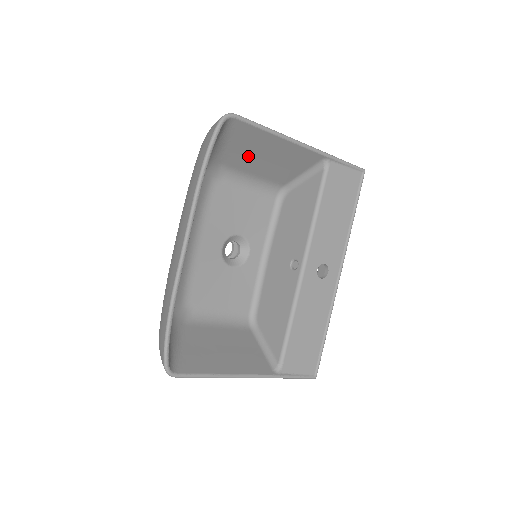
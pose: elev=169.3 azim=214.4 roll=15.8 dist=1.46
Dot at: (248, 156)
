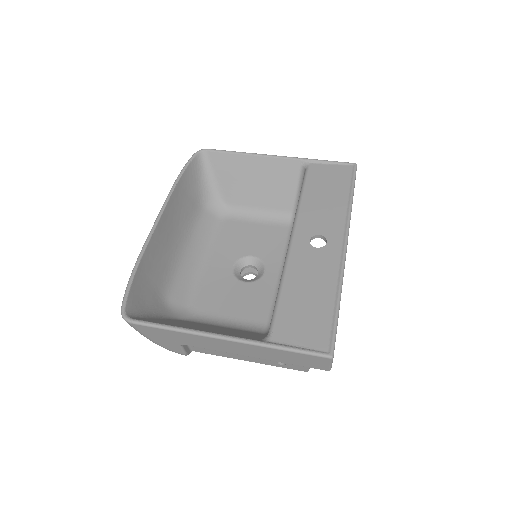
Dot at: (239, 186)
